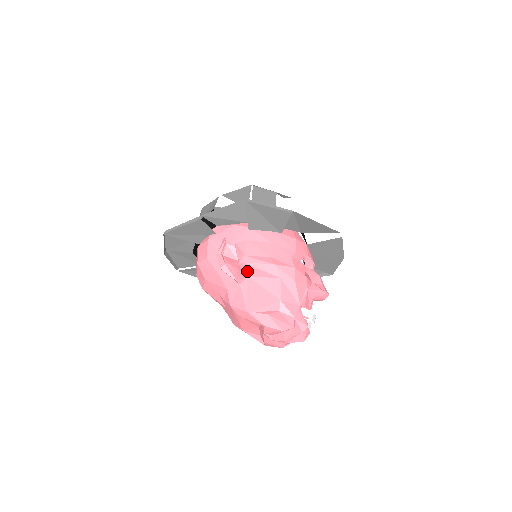
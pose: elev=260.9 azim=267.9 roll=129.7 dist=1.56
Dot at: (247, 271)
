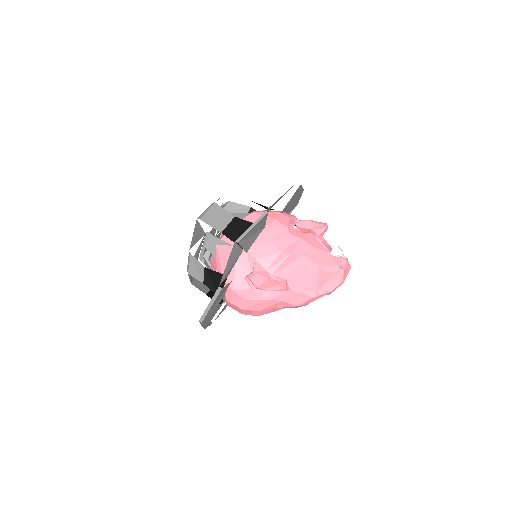
Dot at: (282, 277)
